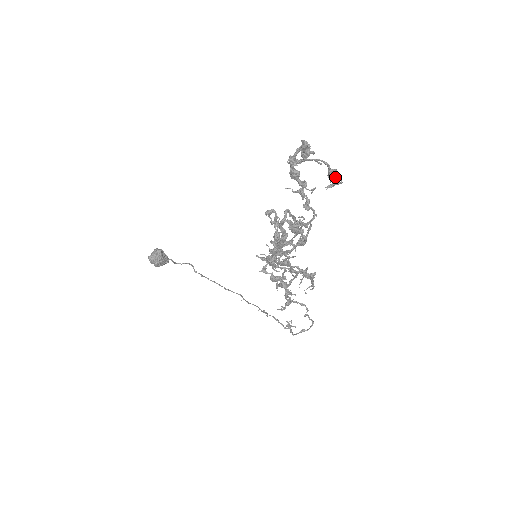
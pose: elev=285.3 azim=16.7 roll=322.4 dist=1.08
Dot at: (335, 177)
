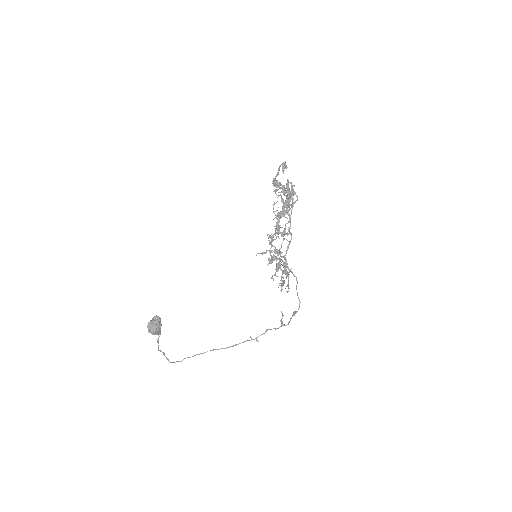
Dot at: occluded
